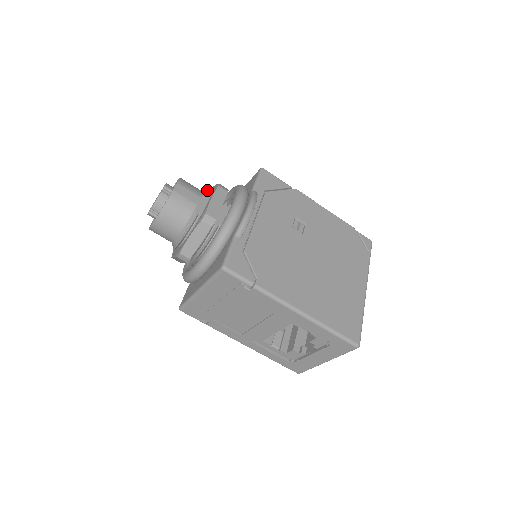
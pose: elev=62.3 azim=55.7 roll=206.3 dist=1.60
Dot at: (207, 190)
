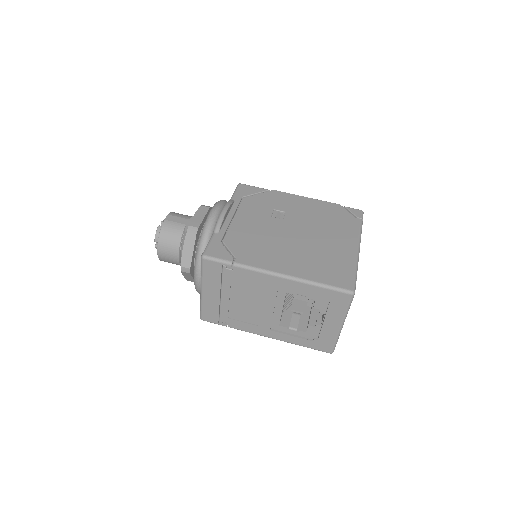
Dot at: occluded
